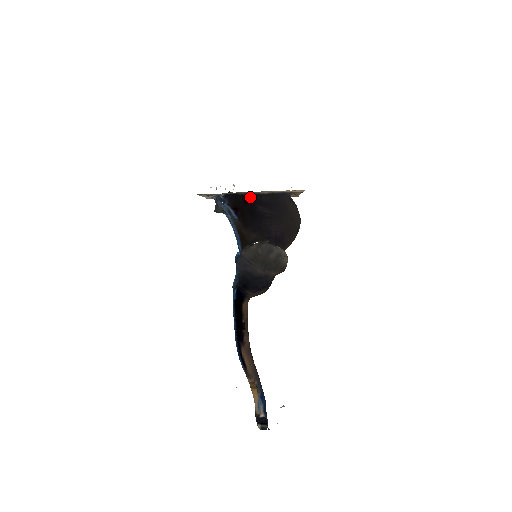
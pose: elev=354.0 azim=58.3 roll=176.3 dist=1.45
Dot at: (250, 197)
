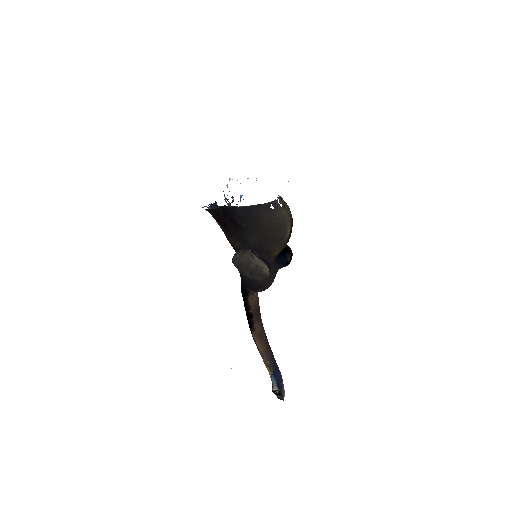
Dot at: (229, 209)
